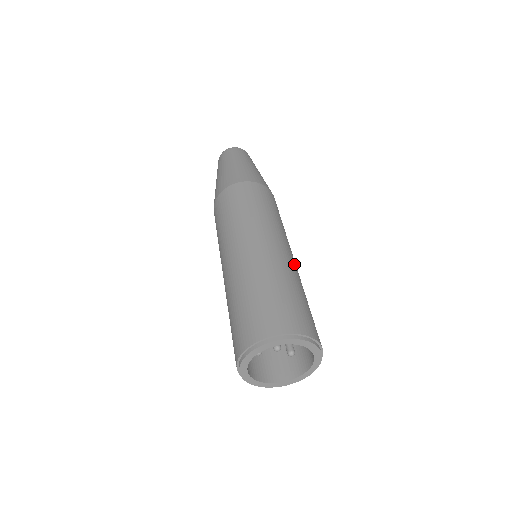
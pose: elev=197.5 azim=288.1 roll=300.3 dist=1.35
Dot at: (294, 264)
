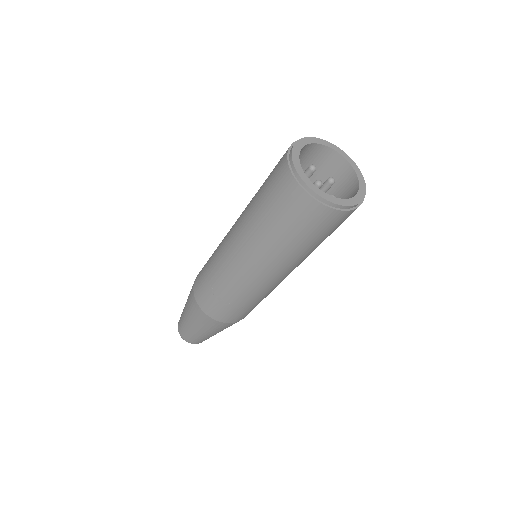
Dot at: occluded
